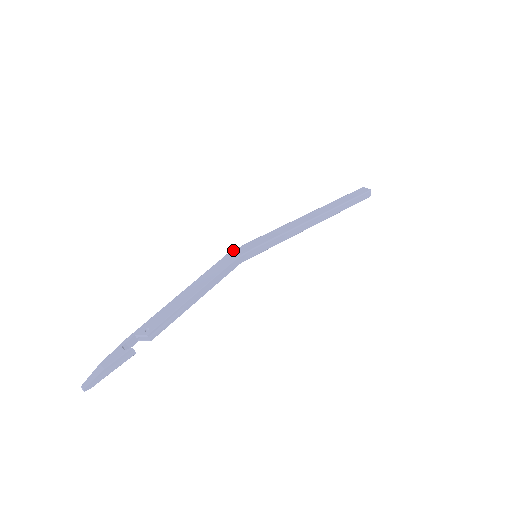
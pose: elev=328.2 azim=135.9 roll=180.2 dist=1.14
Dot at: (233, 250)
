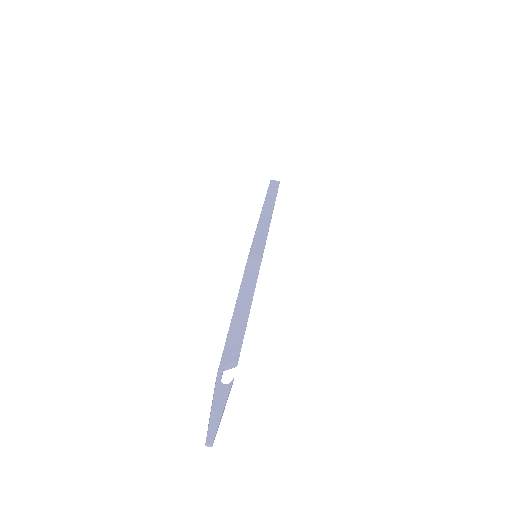
Dot at: (250, 253)
